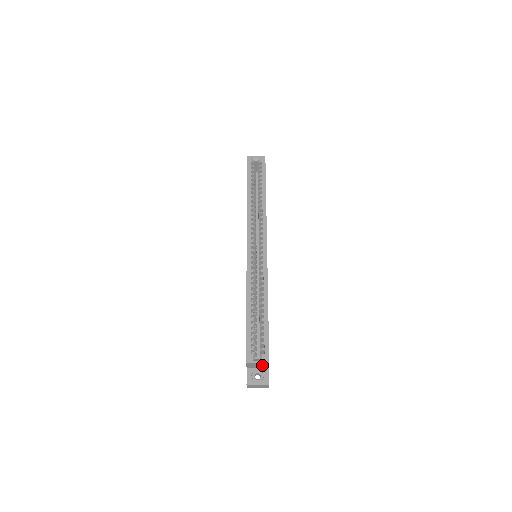
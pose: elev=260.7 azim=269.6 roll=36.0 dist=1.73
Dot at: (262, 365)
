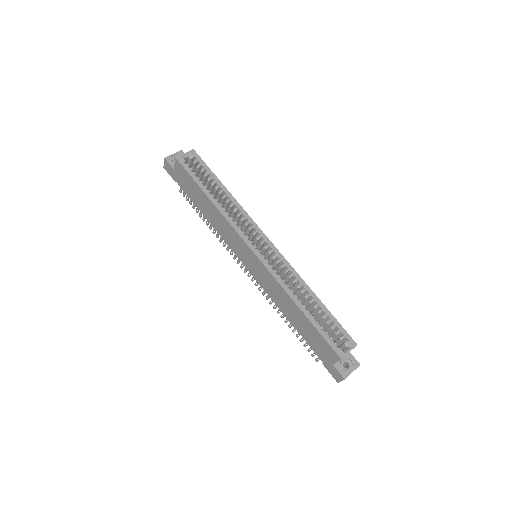
Dot at: occluded
